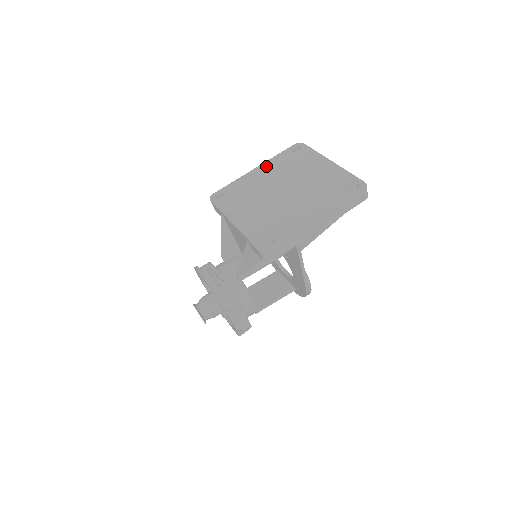
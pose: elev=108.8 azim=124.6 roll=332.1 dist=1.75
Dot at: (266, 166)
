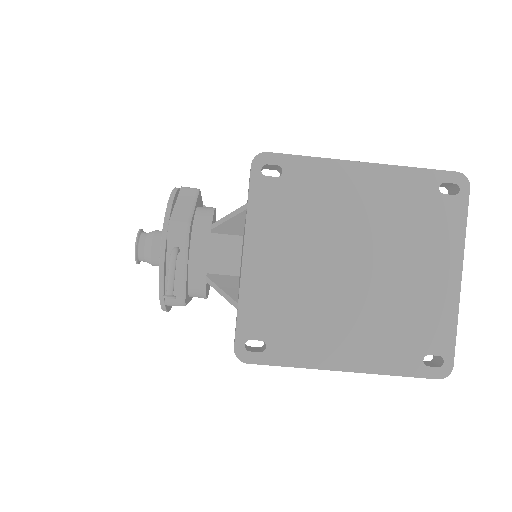
Dot at: (381, 177)
